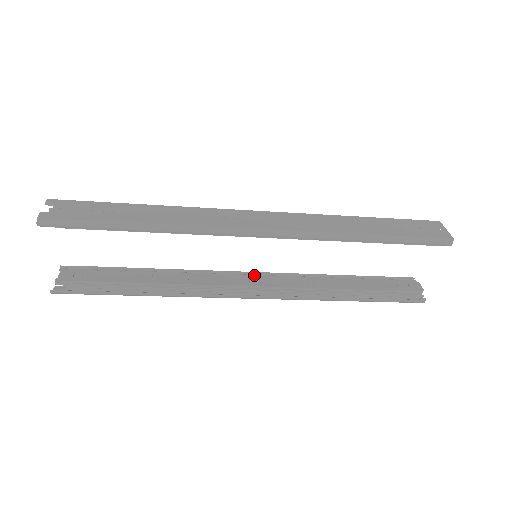
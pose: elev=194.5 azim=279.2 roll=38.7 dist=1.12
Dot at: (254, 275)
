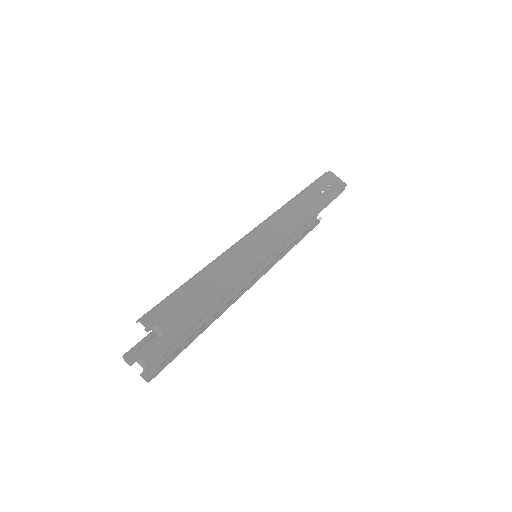
Dot at: occluded
